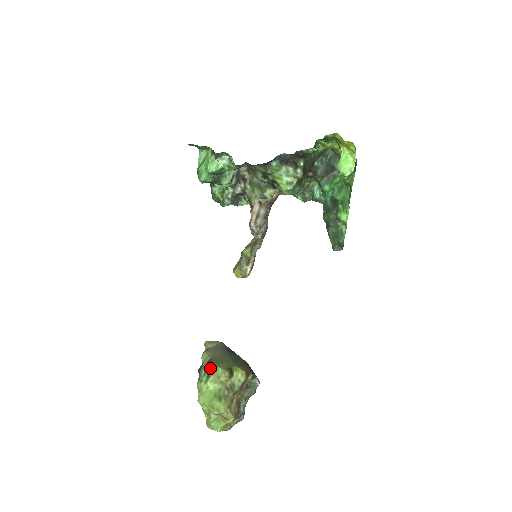
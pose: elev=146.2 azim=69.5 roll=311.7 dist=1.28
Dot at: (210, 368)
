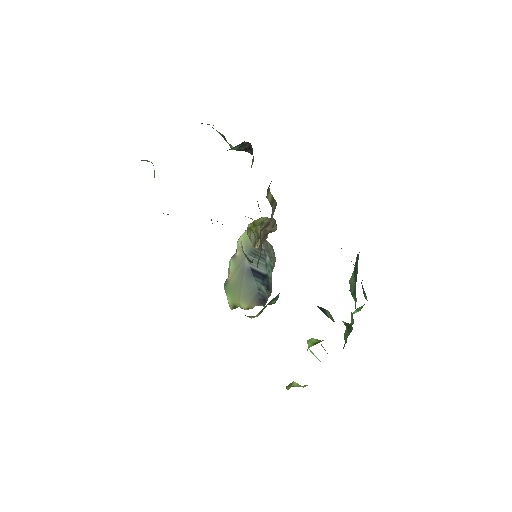
Dot at: occluded
